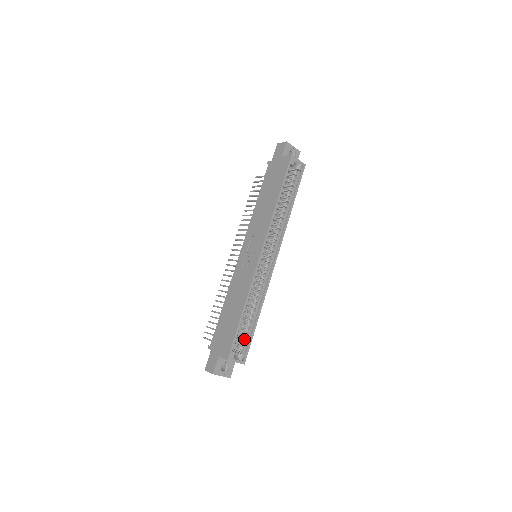
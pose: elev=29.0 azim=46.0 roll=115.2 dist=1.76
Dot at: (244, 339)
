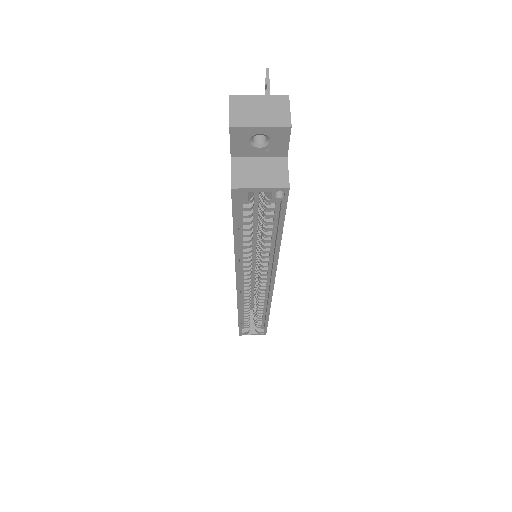
Dot at: (258, 322)
